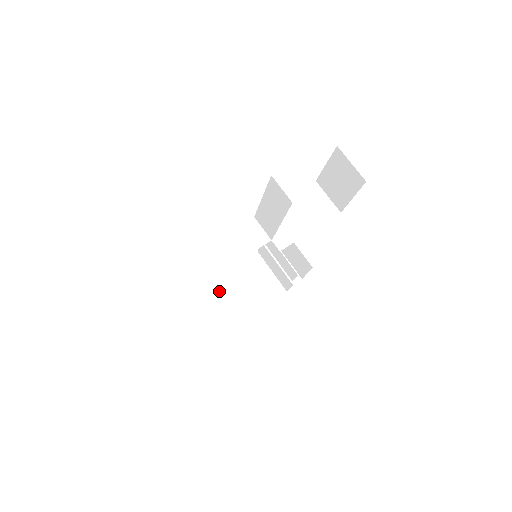
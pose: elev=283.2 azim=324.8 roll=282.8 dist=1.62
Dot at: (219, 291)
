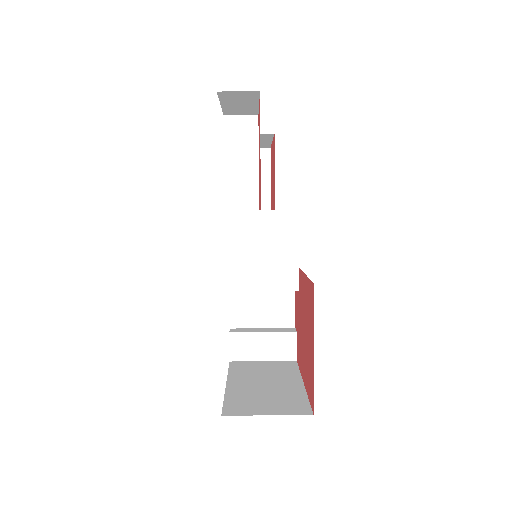
Dot at: (246, 391)
